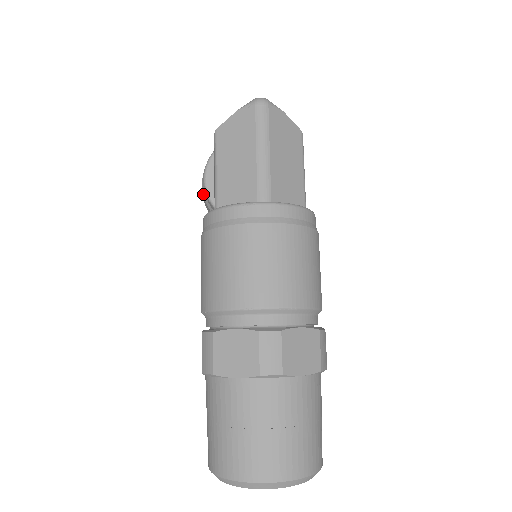
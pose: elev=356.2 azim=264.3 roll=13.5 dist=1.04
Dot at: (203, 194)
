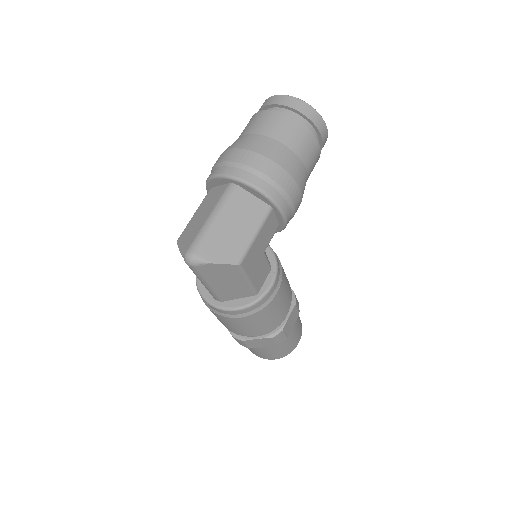
Dot at: occluded
